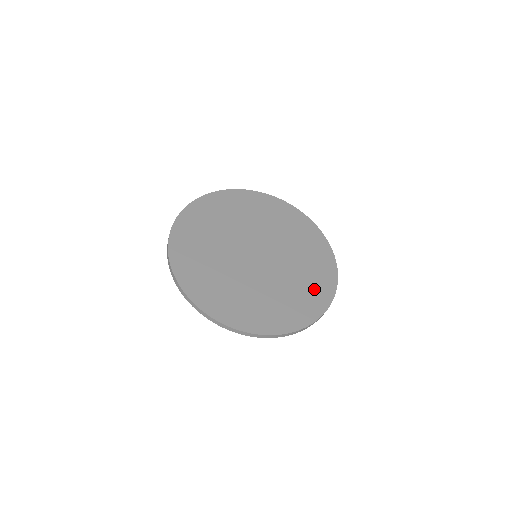
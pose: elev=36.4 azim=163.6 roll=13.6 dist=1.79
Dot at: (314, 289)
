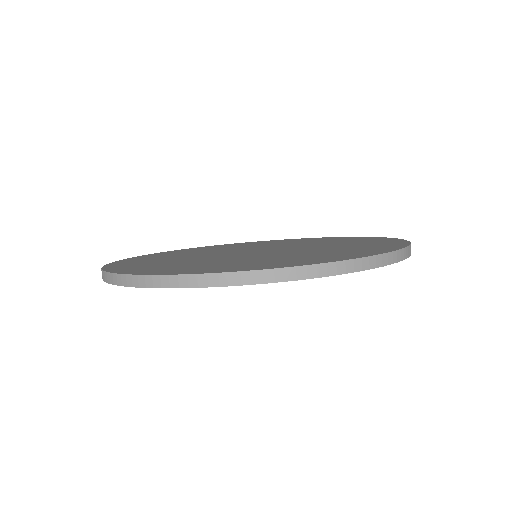
Dot at: (359, 249)
